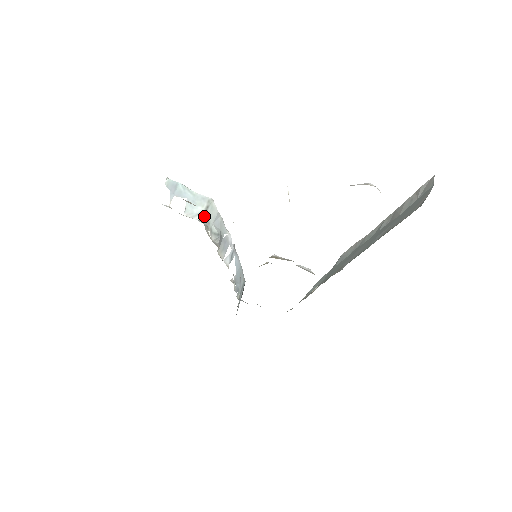
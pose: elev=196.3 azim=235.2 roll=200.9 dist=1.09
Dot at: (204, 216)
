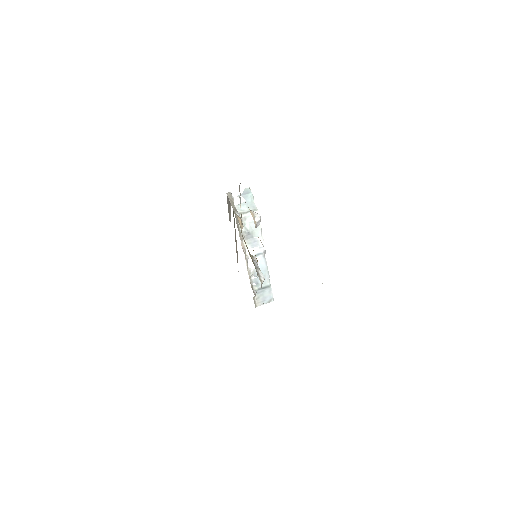
Dot at: (244, 213)
